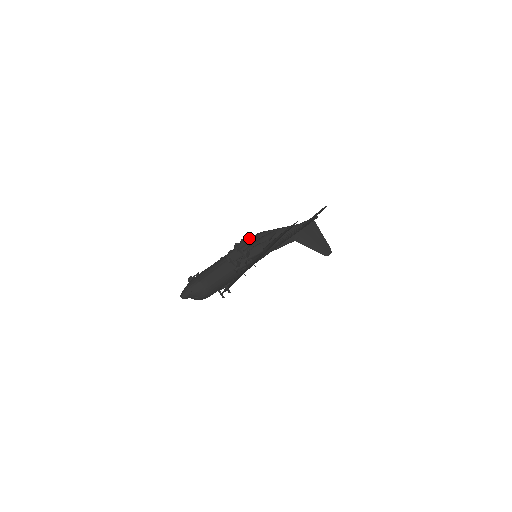
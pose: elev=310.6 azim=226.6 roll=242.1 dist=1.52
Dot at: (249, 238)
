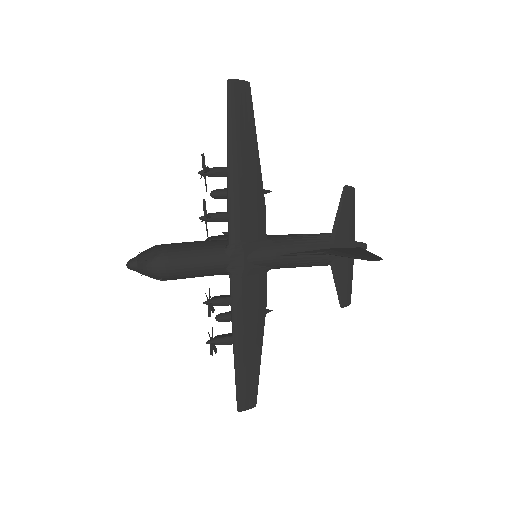
Dot at: occluded
